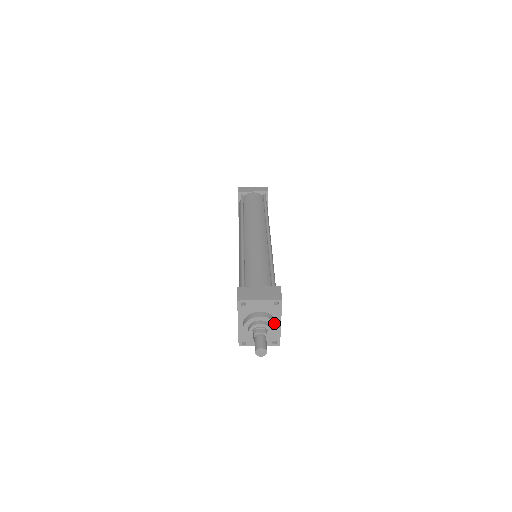
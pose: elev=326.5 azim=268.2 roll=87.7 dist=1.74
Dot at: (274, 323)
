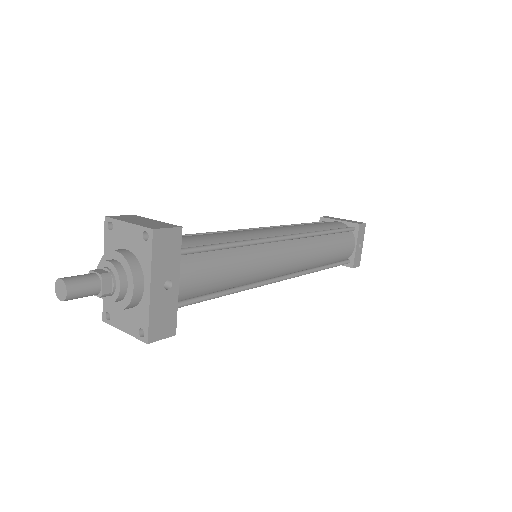
Dot at: (131, 273)
